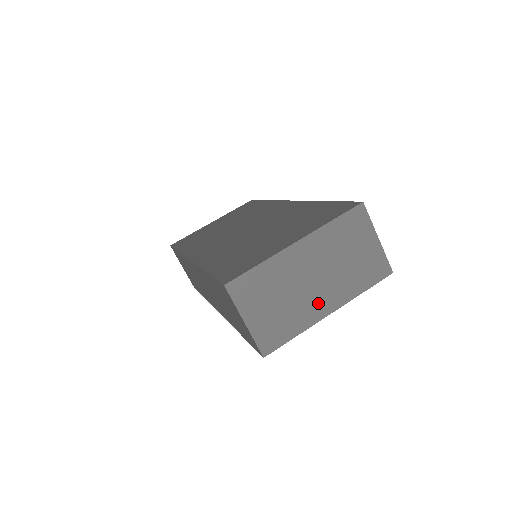
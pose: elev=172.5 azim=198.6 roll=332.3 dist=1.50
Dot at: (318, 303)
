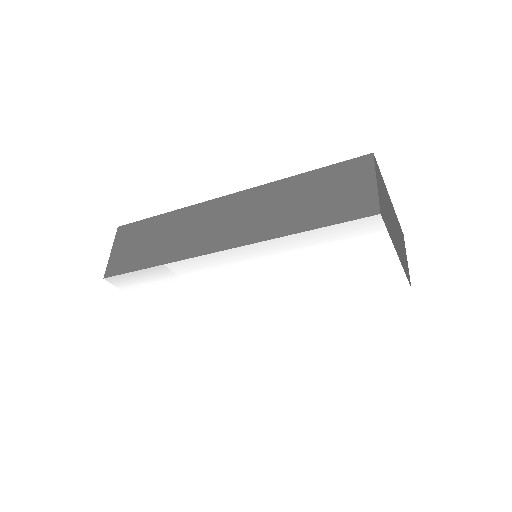
Dot at: (395, 239)
